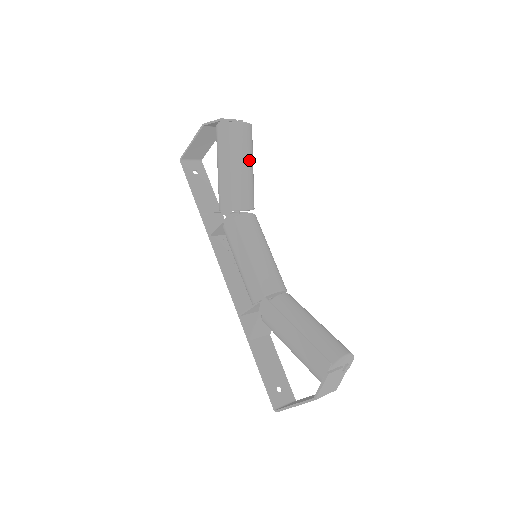
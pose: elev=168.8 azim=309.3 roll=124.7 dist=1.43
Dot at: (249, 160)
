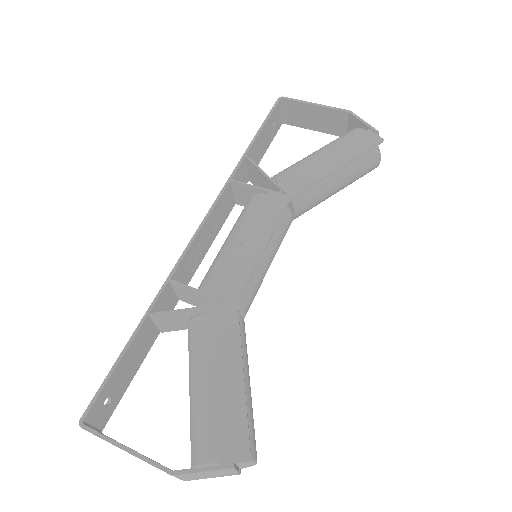
Dot at: (345, 186)
